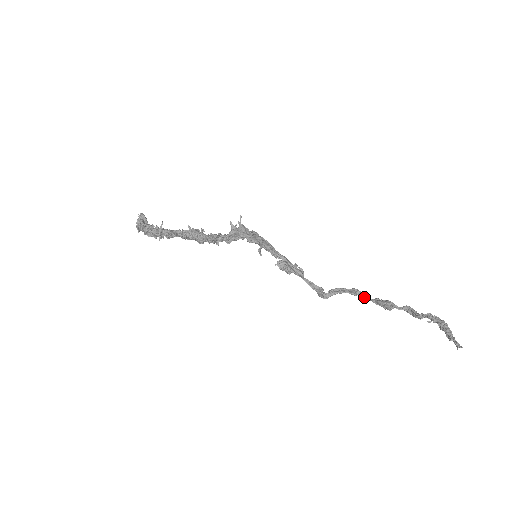
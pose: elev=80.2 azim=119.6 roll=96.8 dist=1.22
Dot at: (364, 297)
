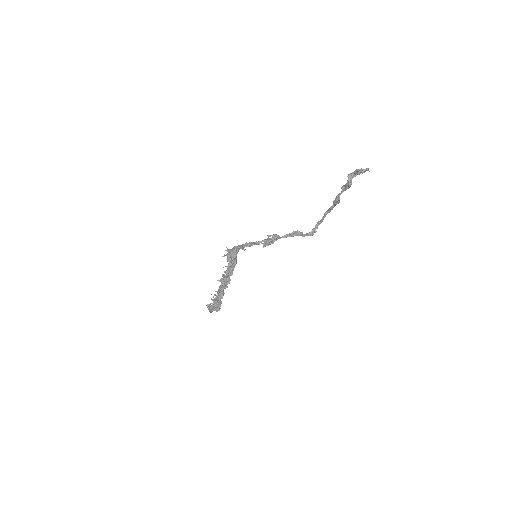
Dot at: (330, 211)
